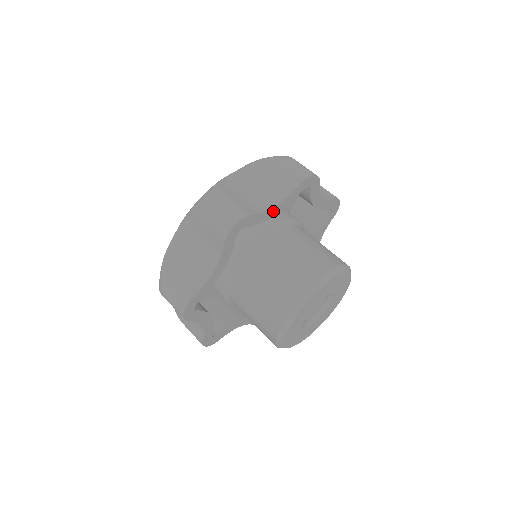
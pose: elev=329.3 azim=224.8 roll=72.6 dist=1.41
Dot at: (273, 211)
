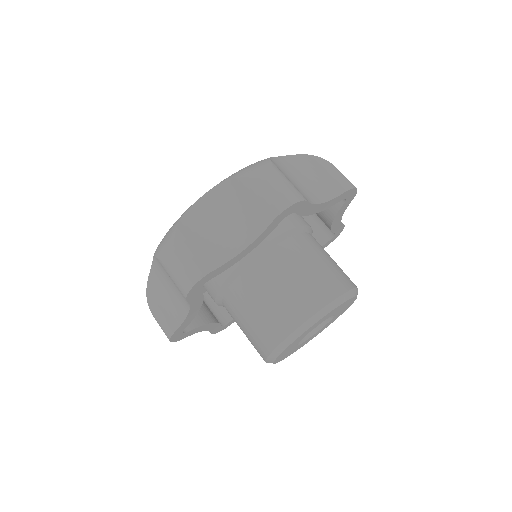
Dot at: (244, 252)
